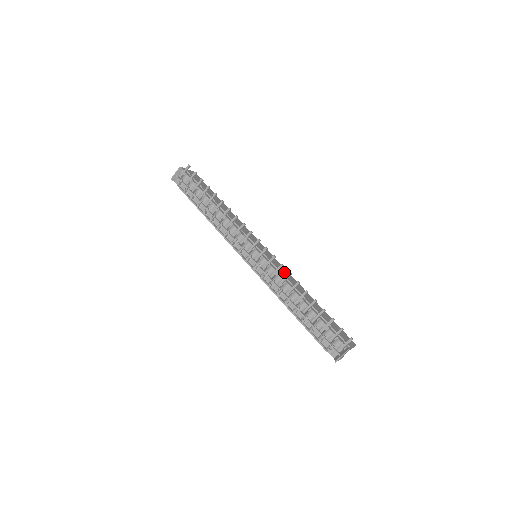
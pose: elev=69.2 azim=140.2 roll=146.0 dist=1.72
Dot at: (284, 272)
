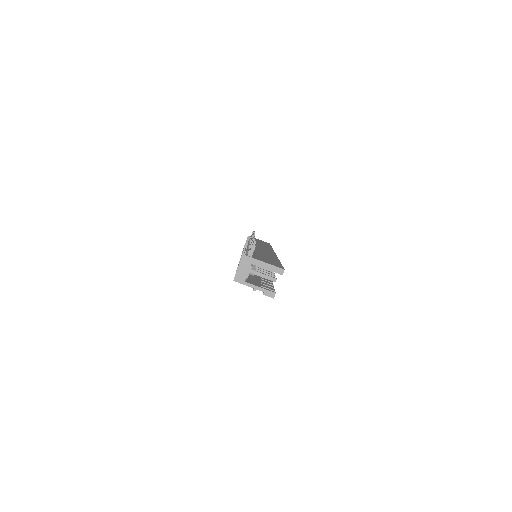
Dot at: (264, 251)
